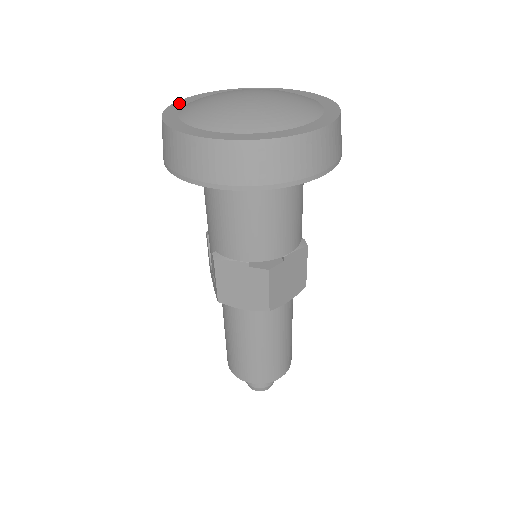
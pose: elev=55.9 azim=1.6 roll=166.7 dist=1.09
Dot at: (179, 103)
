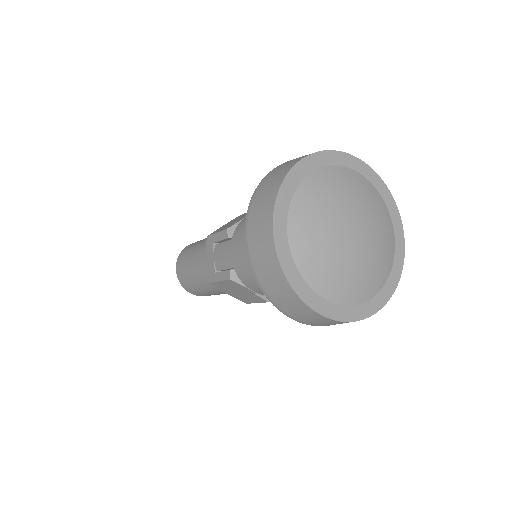
Dot at: (288, 185)
